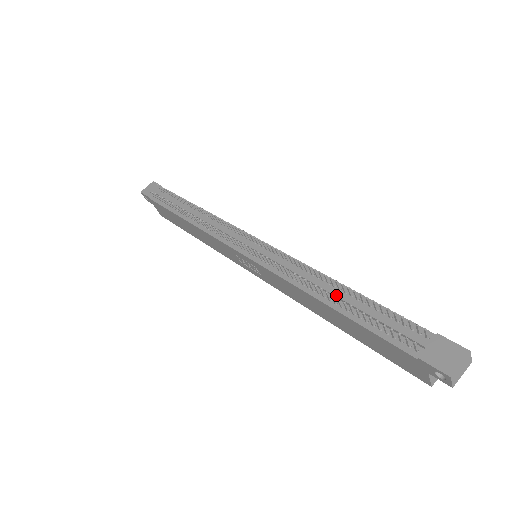
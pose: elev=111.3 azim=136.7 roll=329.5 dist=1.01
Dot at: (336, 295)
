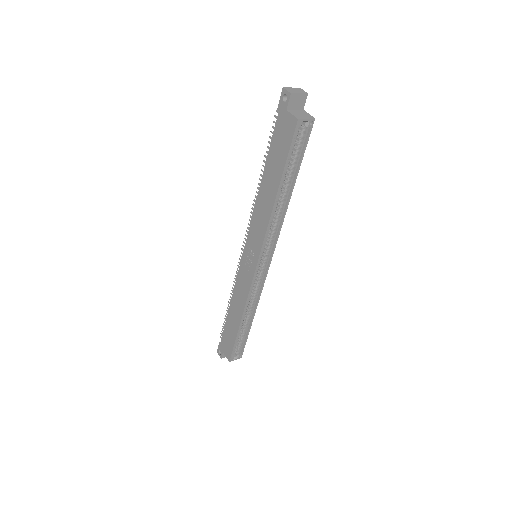
Dot at: occluded
